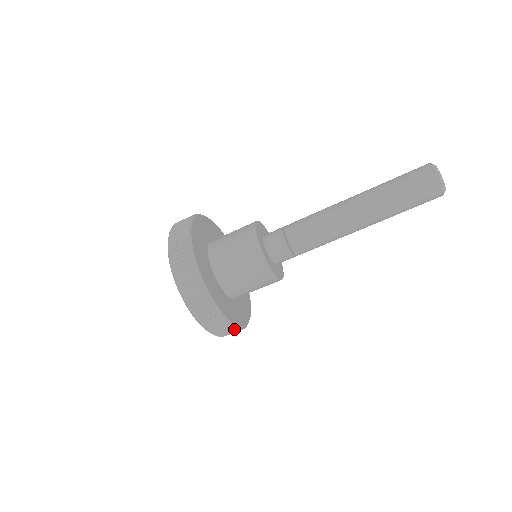
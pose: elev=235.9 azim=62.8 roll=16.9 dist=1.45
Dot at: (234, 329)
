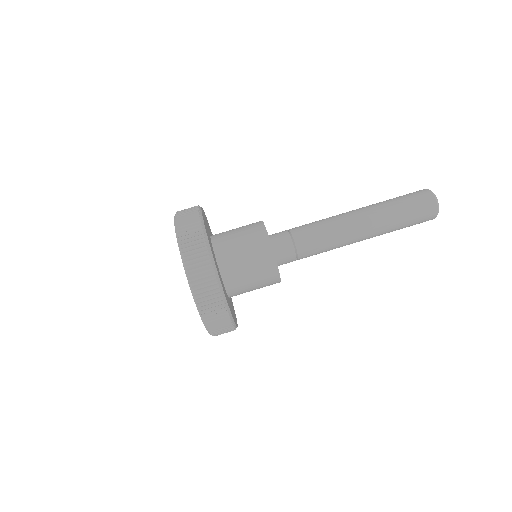
Dot at: (218, 291)
